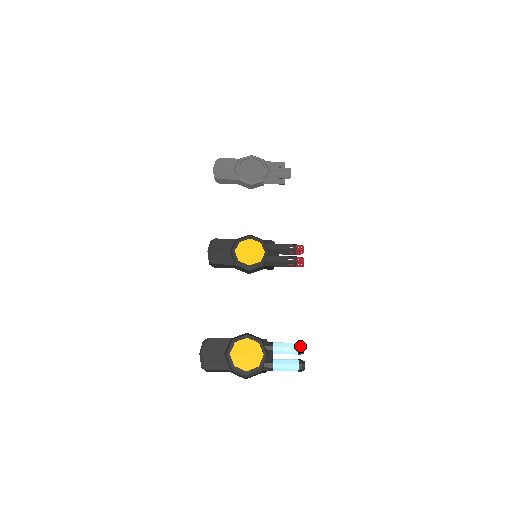
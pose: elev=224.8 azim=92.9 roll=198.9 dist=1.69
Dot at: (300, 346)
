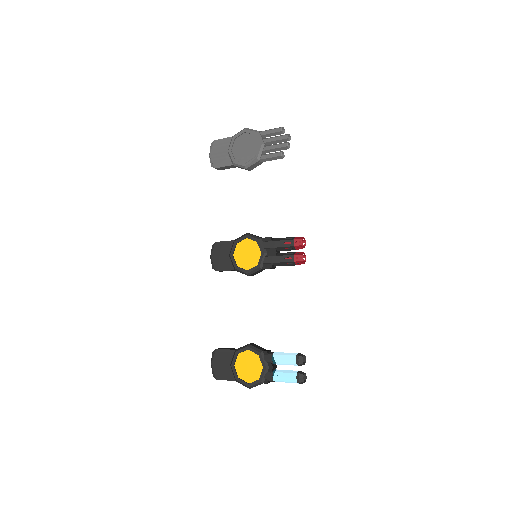
Dot at: (297, 359)
